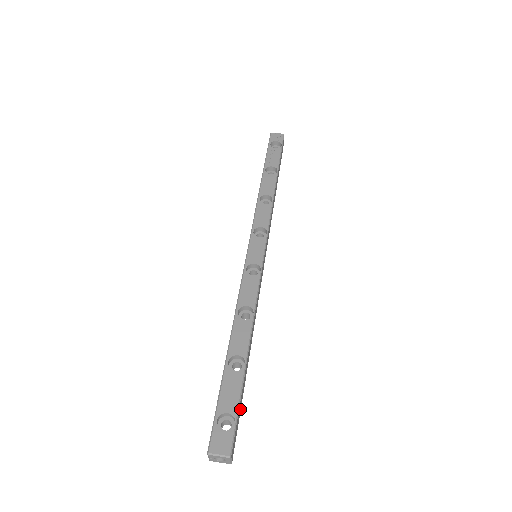
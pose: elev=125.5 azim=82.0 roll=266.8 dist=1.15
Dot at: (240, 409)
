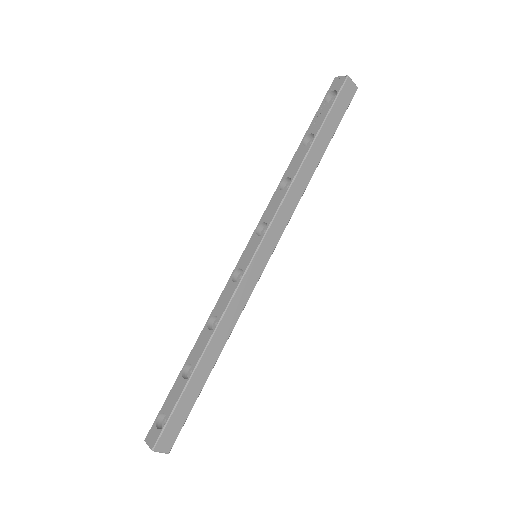
Dot at: (187, 411)
